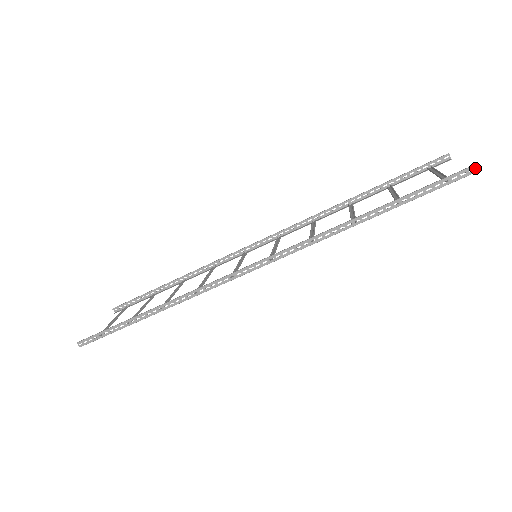
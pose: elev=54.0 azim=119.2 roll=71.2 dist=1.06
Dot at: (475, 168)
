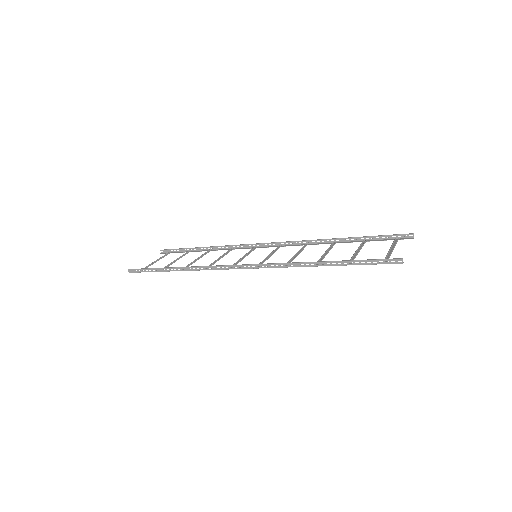
Dot at: (402, 261)
